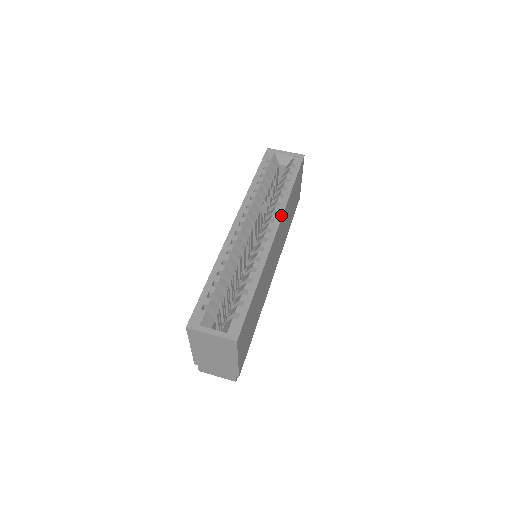
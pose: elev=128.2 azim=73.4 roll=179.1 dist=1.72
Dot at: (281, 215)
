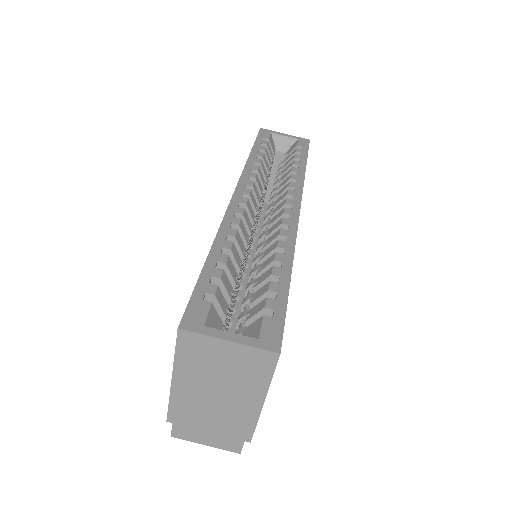
Dot at: (300, 192)
